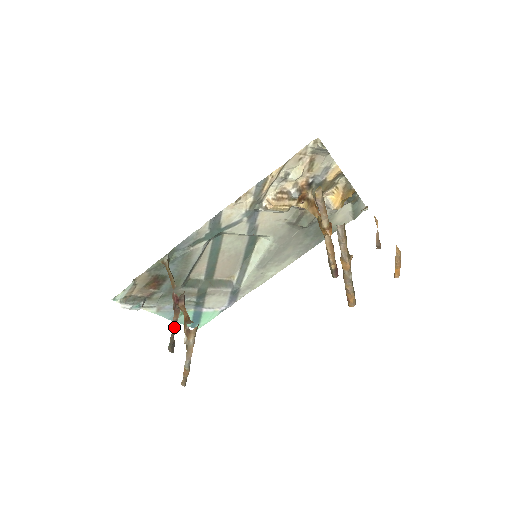
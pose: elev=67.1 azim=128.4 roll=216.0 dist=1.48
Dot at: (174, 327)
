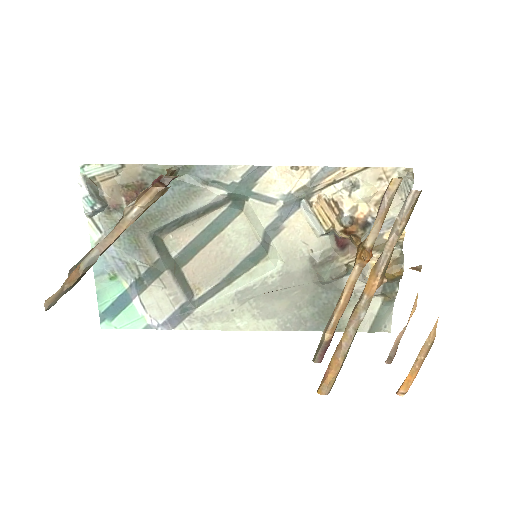
Dot at: occluded
